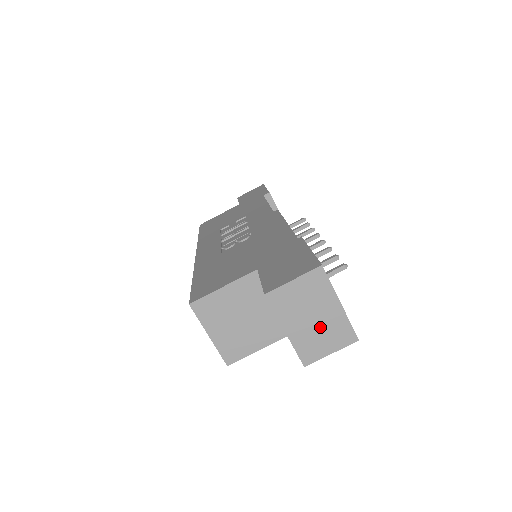
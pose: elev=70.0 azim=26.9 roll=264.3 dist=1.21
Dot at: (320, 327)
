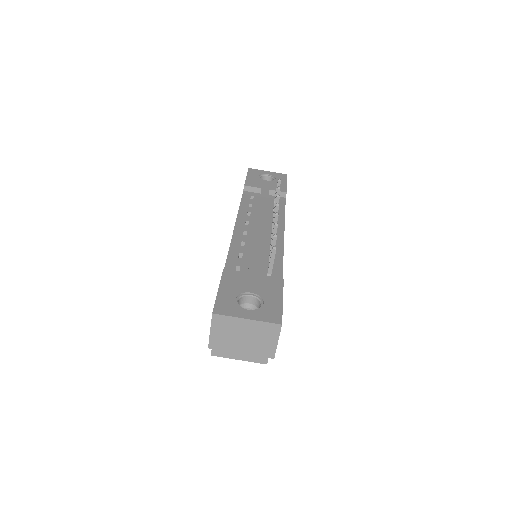
Dot at: (254, 337)
